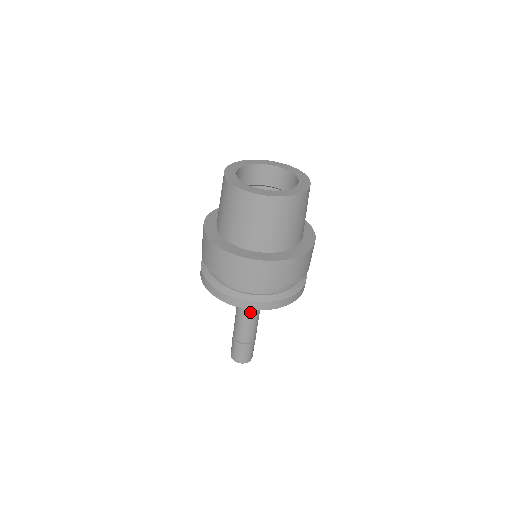
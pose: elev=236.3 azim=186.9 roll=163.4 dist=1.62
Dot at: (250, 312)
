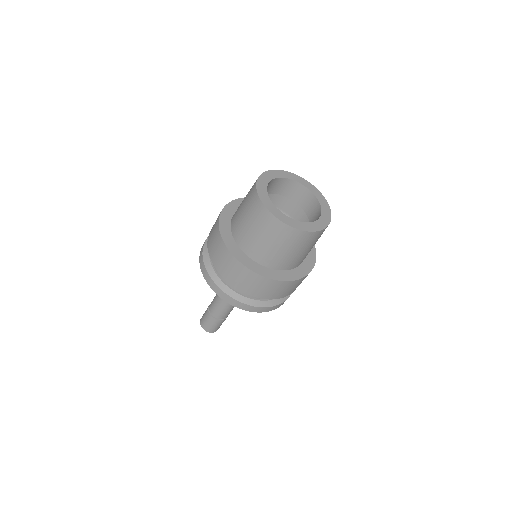
Dot at: occluded
